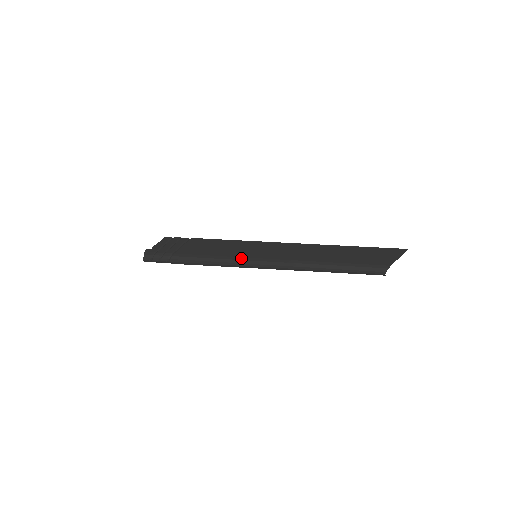
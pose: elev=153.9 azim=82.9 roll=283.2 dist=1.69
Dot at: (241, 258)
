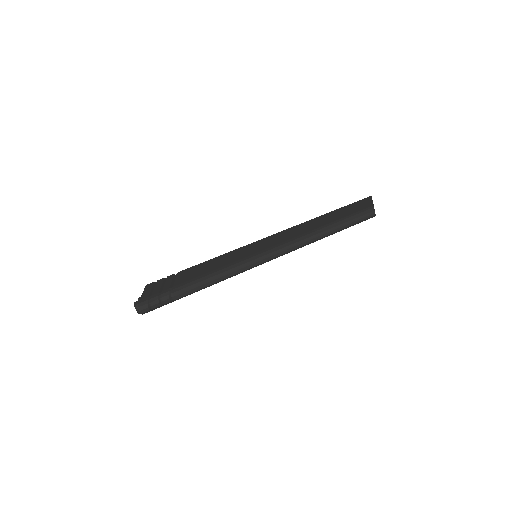
Dot at: (247, 257)
